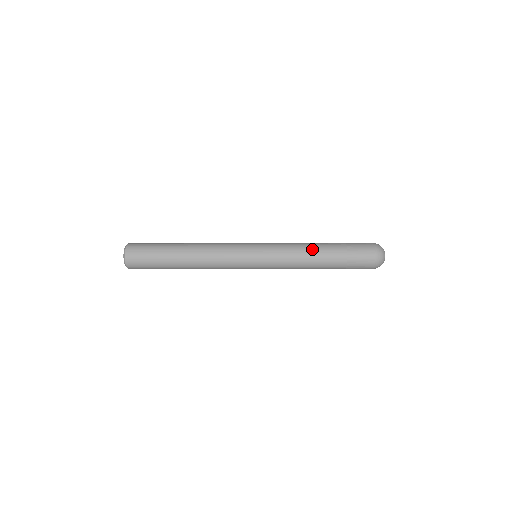
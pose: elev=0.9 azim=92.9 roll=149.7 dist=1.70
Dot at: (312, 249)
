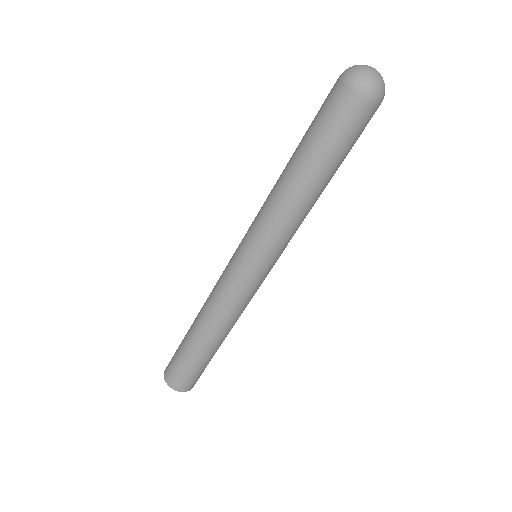
Dot at: (281, 174)
